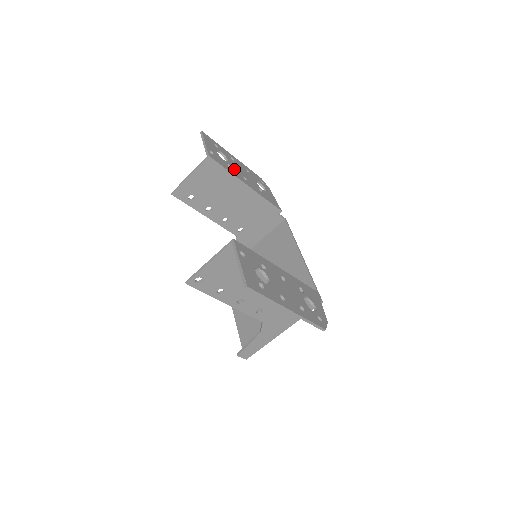
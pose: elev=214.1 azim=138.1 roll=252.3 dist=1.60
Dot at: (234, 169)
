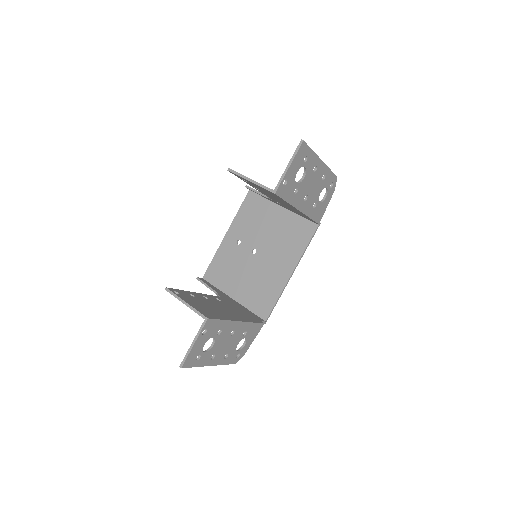
Dot at: (301, 191)
